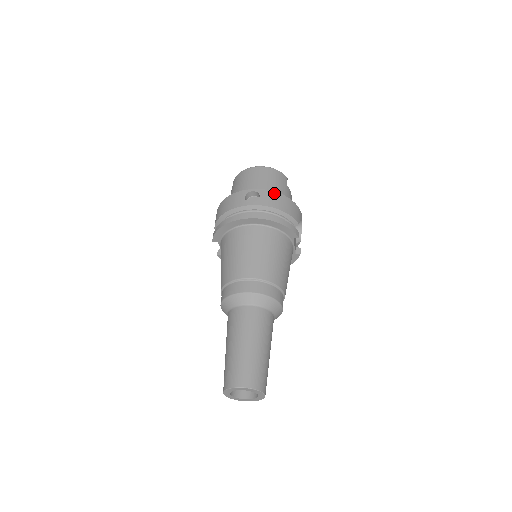
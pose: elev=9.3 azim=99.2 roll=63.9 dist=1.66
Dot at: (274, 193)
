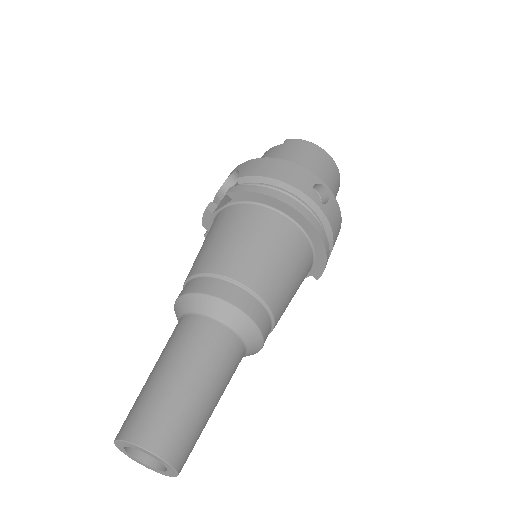
Dot at: (339, 210)
